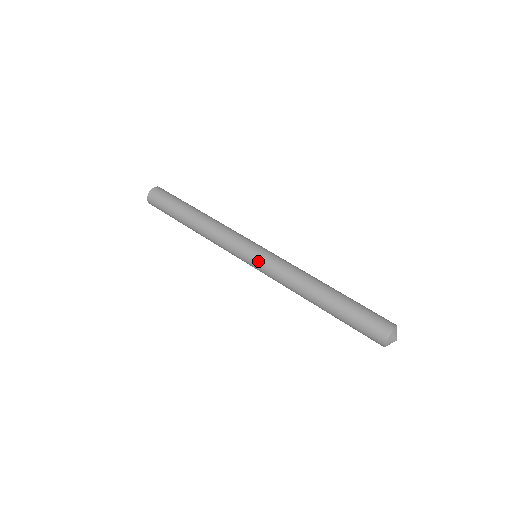
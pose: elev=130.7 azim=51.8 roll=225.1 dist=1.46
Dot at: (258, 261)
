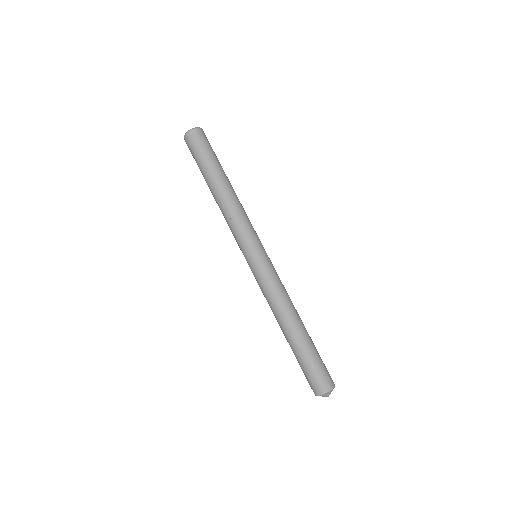
Dot at: (256, 265)
